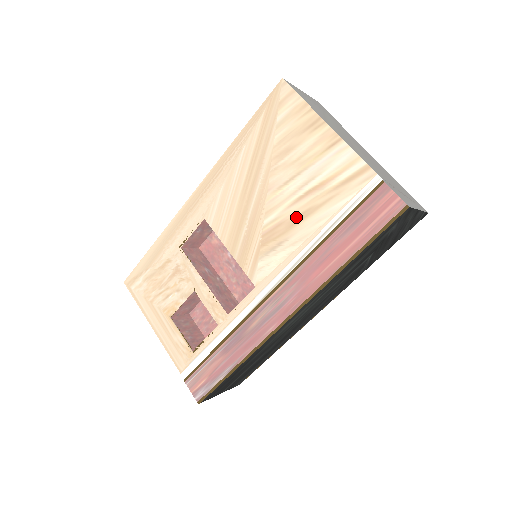
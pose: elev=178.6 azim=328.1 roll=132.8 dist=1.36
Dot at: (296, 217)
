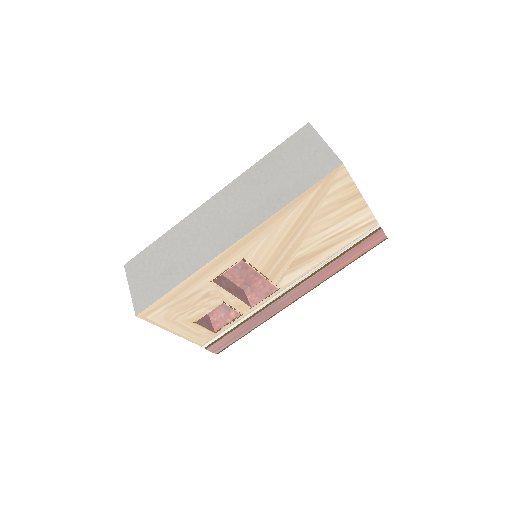
Dot at: (321, 250)
